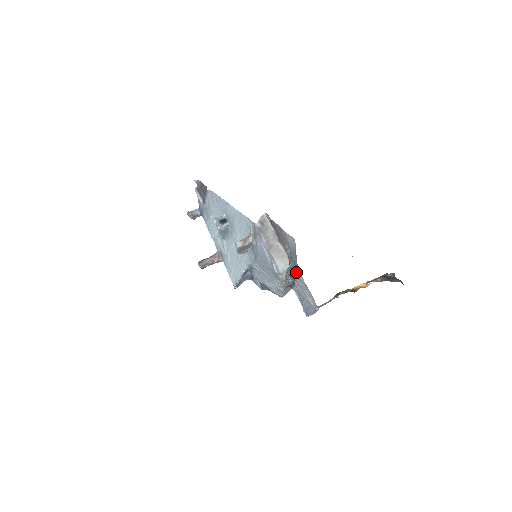
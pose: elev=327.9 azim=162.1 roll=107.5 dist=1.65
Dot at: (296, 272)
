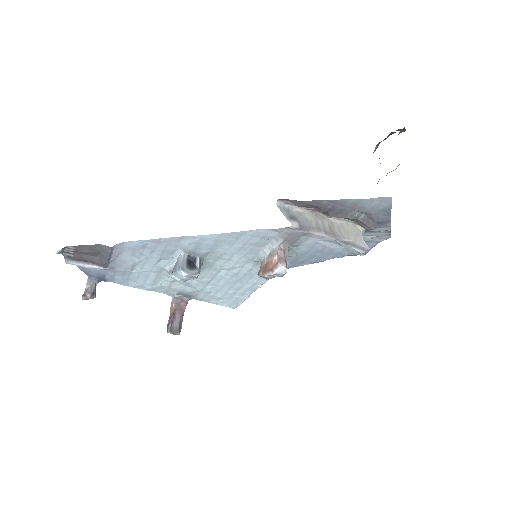
Dot at: (373, 229)
